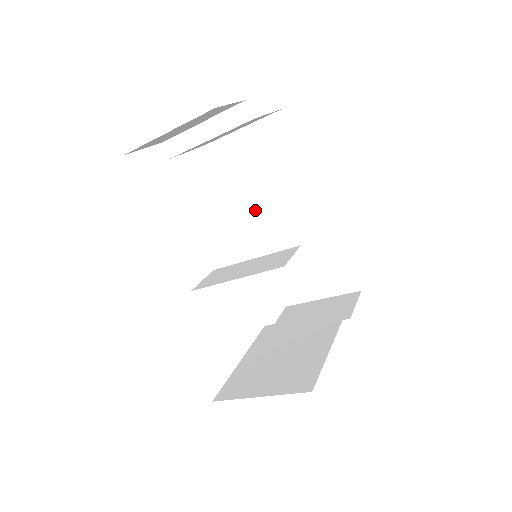
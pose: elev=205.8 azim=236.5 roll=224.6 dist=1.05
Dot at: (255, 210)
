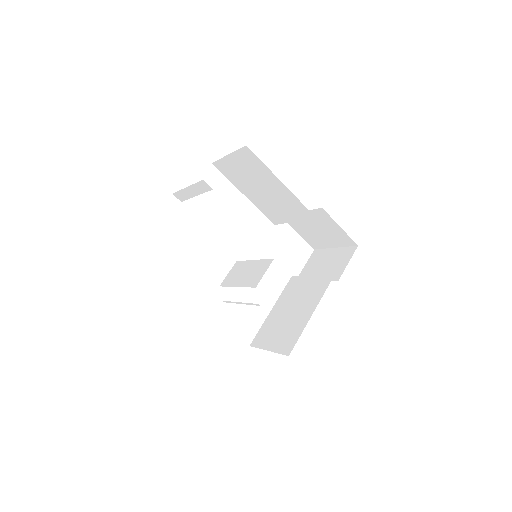
Dot at: (262, 201)
